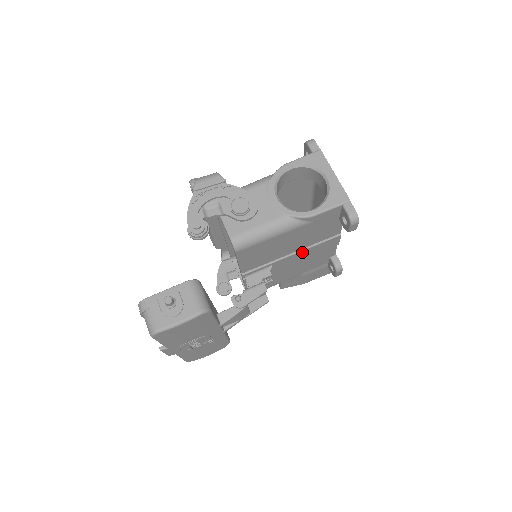
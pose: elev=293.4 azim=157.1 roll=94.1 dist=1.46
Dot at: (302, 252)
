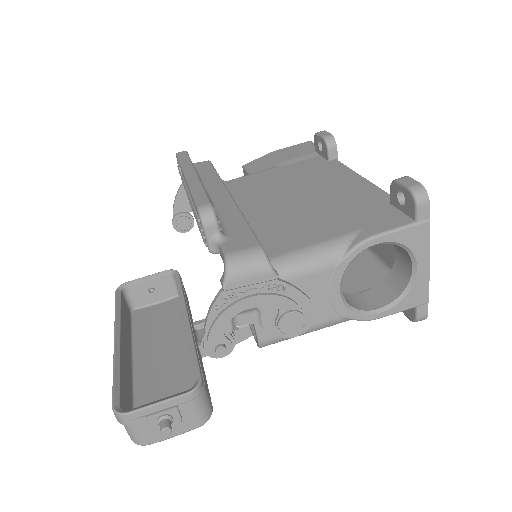
Dot at: occluded
